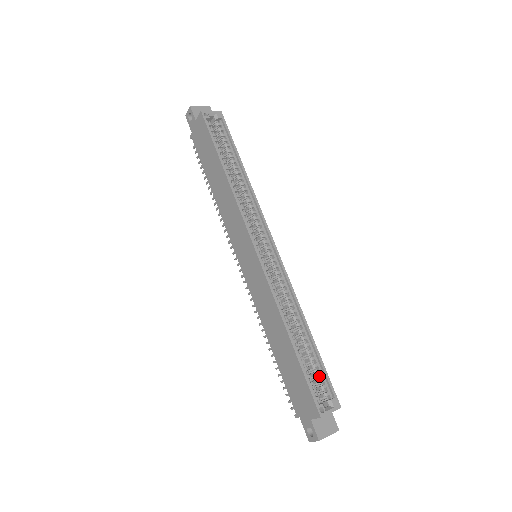
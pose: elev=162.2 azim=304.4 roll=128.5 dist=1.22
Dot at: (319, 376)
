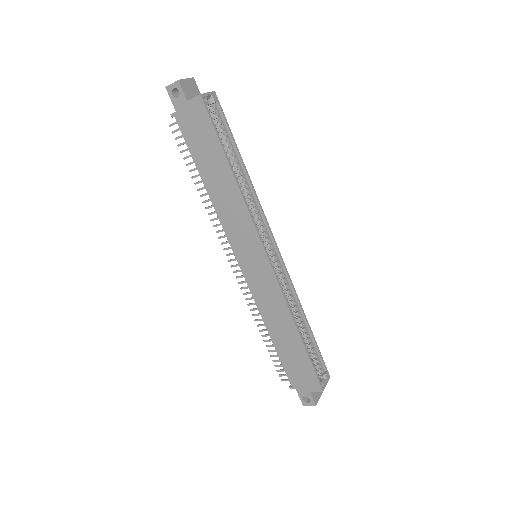
Dot at: (315, 357)
